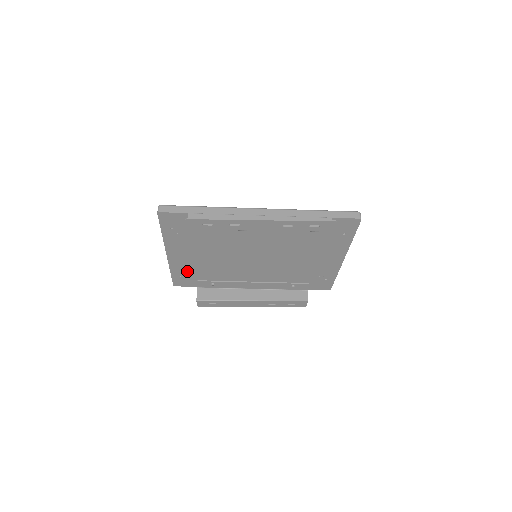
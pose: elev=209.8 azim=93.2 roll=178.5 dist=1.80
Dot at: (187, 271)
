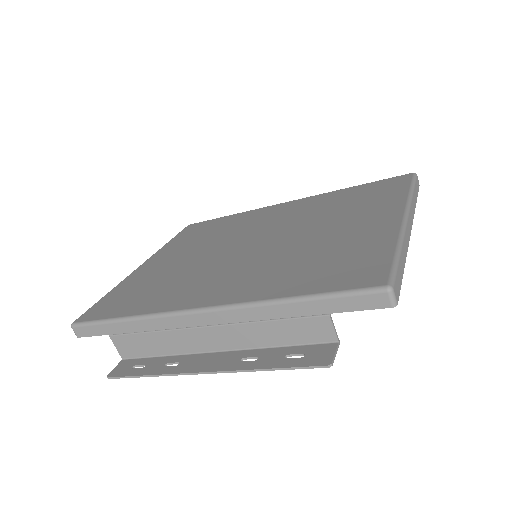
Dot at: occluded
